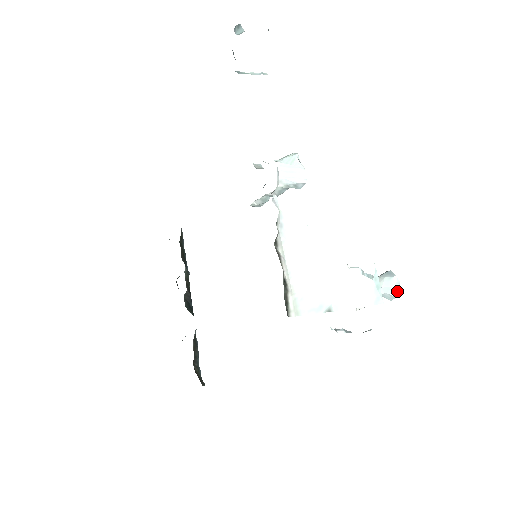
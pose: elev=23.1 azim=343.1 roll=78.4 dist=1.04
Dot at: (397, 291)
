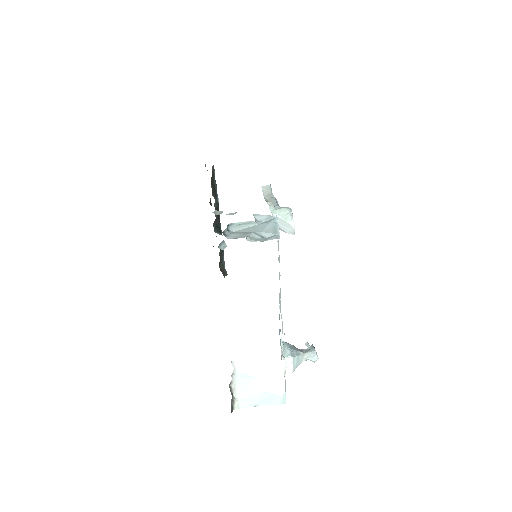
Dot at: occluded
